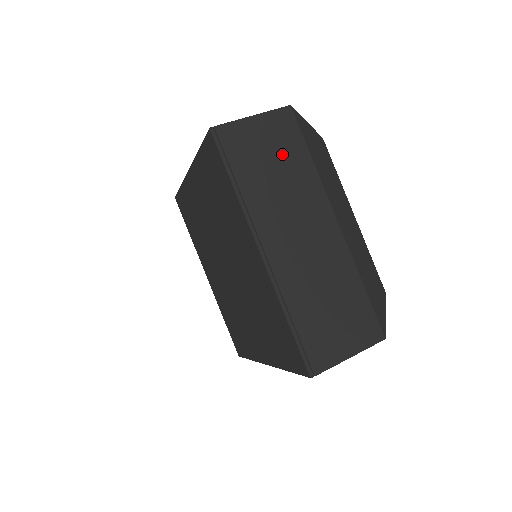
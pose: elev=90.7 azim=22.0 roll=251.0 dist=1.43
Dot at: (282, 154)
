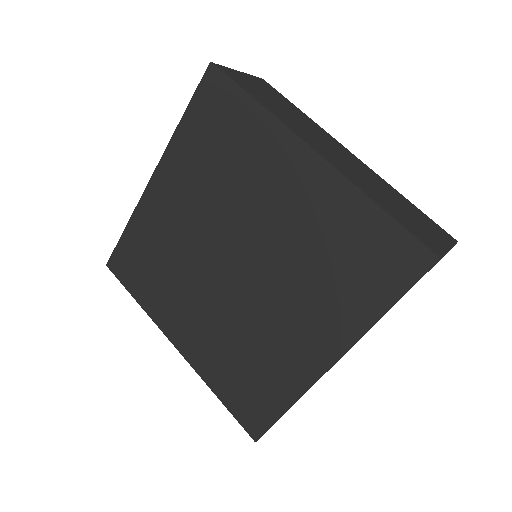
Dot at: occluded
